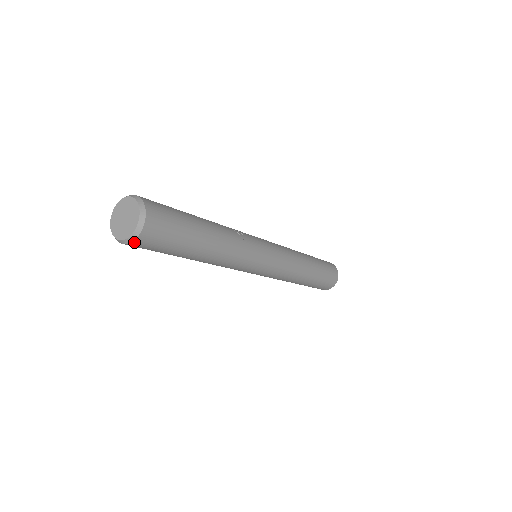
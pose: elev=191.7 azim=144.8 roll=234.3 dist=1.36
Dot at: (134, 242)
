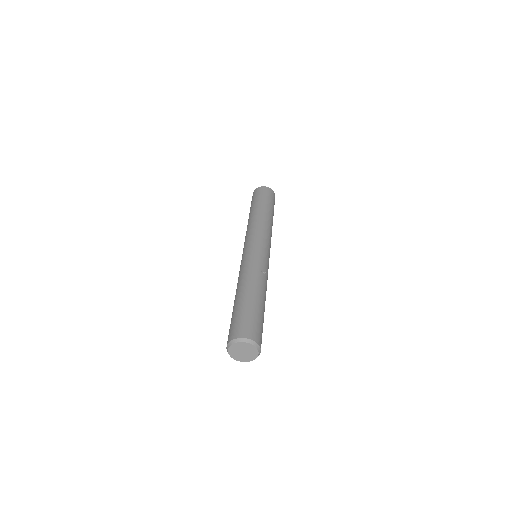
Dot at: occluded
